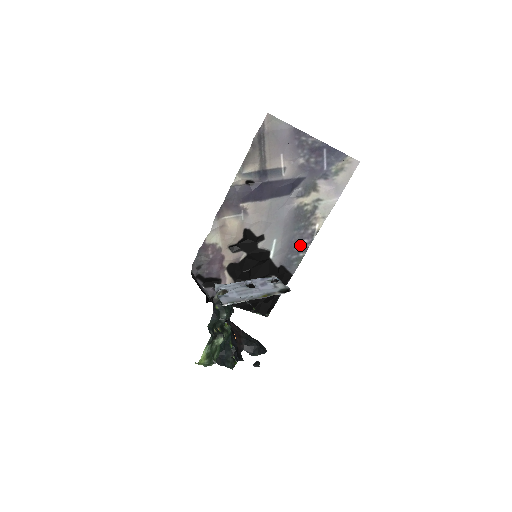
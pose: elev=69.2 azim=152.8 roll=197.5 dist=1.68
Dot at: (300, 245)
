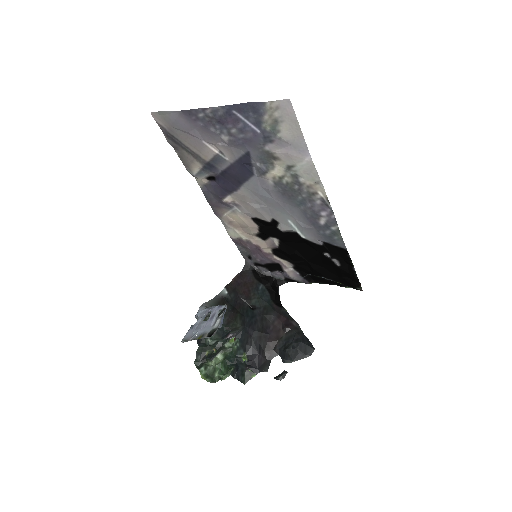
Dot at: (321, 219)
